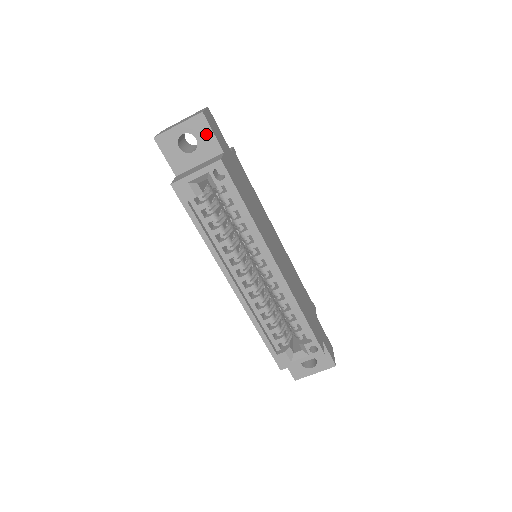
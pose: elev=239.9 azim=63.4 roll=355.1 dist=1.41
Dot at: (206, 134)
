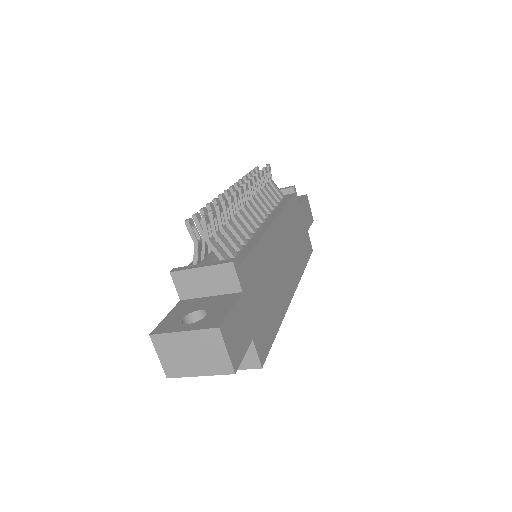
Dot at: occluded
